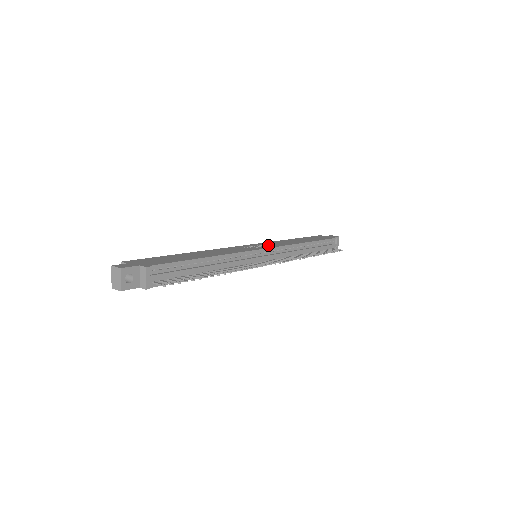
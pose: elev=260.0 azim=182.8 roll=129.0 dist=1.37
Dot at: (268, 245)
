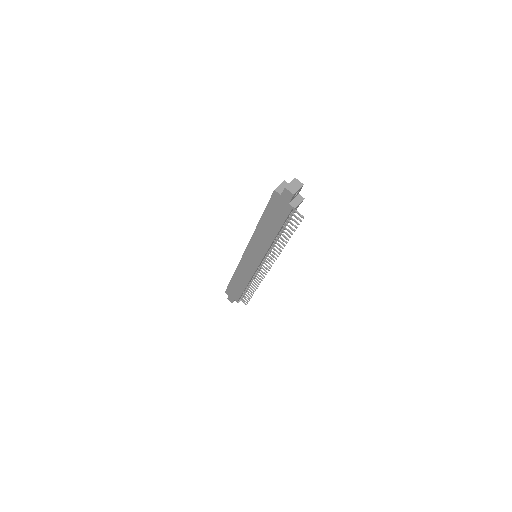
Dot at: occluded
